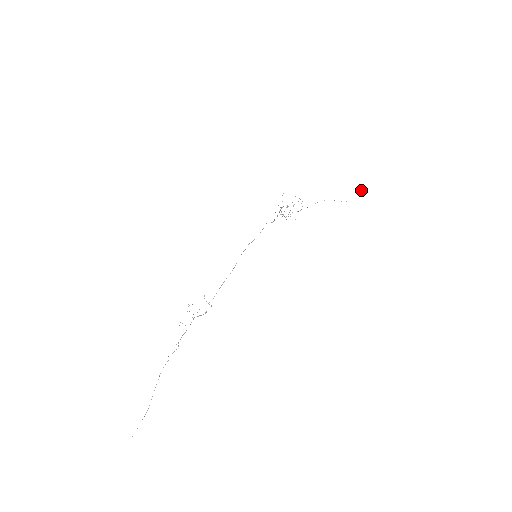
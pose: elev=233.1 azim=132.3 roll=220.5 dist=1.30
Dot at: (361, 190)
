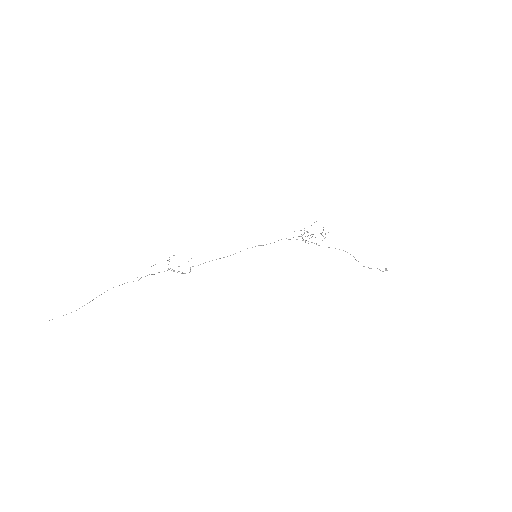
Dot at: (385, 268)
